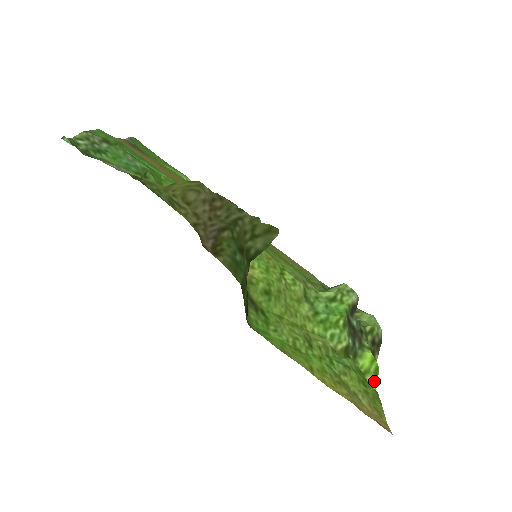
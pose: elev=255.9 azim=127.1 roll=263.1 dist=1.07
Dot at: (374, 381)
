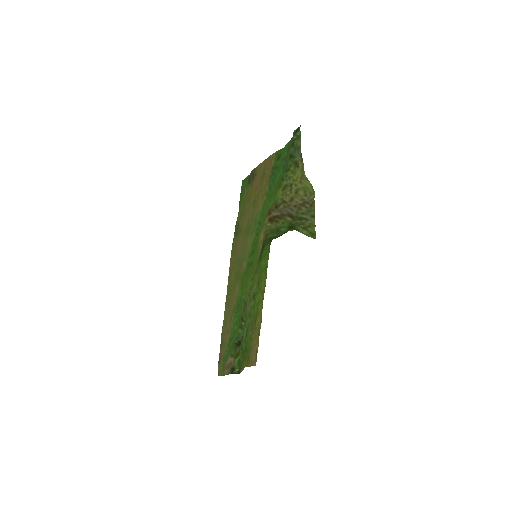
Dot at: occluded
